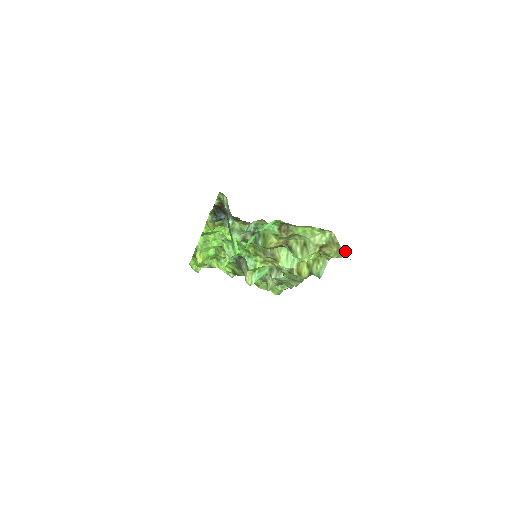
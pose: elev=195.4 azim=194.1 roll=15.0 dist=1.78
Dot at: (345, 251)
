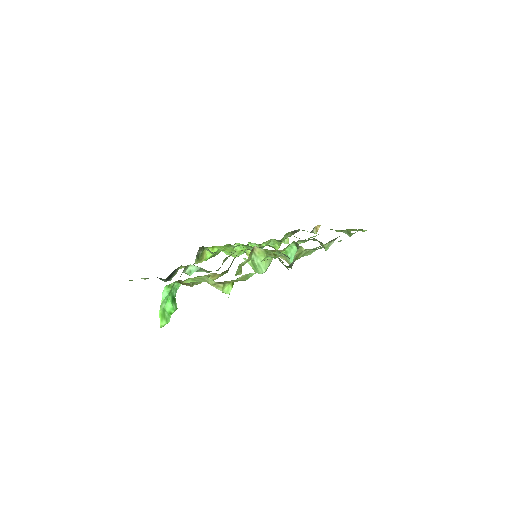
Dot at: (236, 279)
